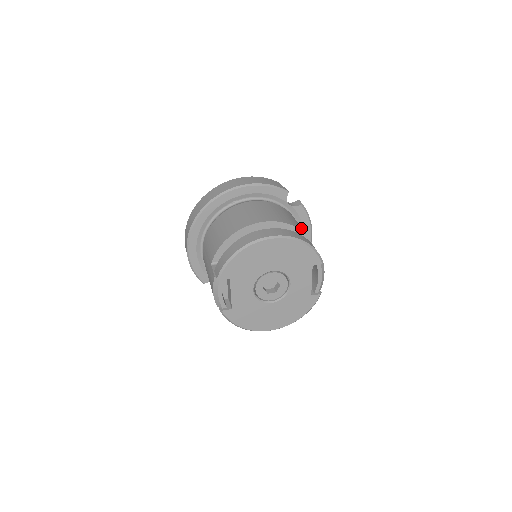
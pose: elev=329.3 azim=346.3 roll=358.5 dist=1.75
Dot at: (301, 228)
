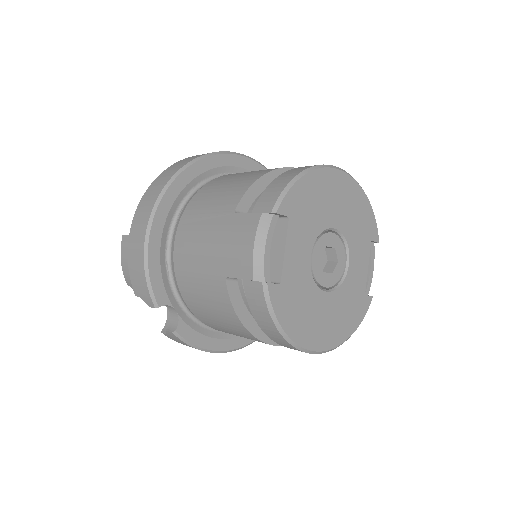
Dot at: occluded
